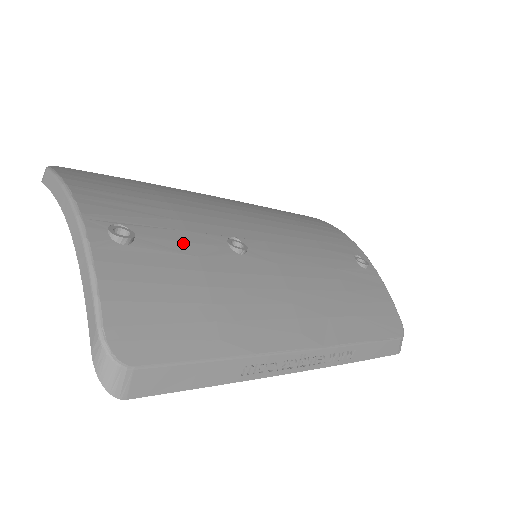
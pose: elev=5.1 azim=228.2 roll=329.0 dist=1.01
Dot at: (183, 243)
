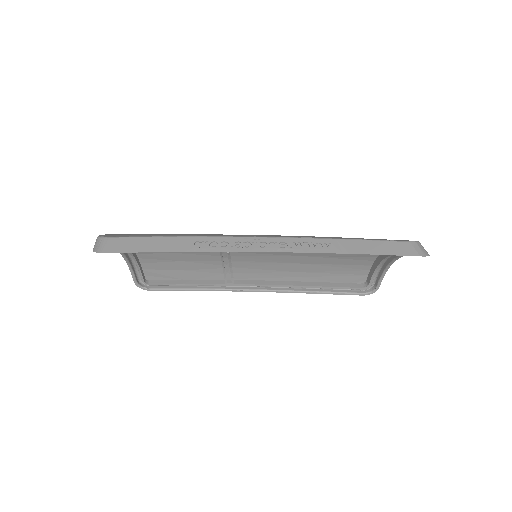
Dot at: occluded
